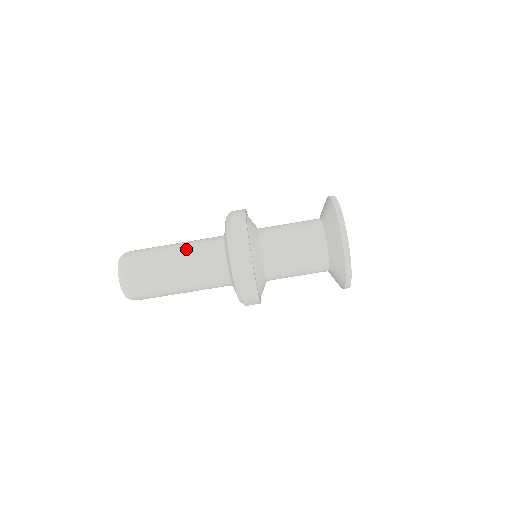
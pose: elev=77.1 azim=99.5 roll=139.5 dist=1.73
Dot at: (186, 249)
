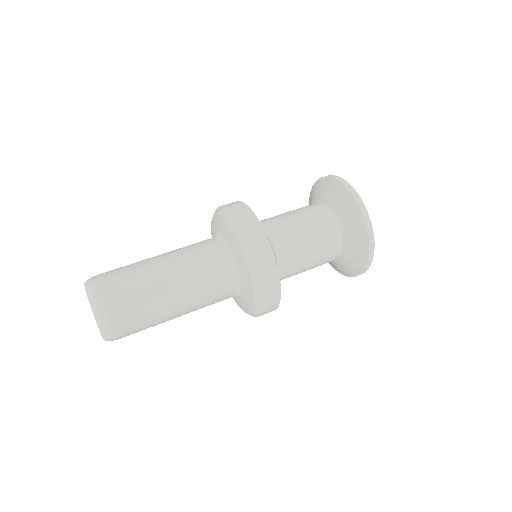
Dot at: (176, 254)
